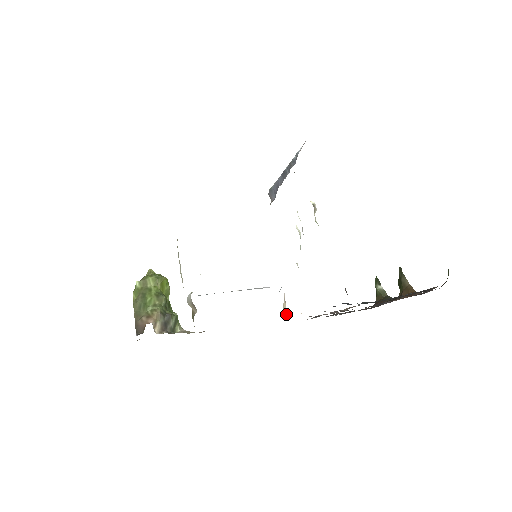
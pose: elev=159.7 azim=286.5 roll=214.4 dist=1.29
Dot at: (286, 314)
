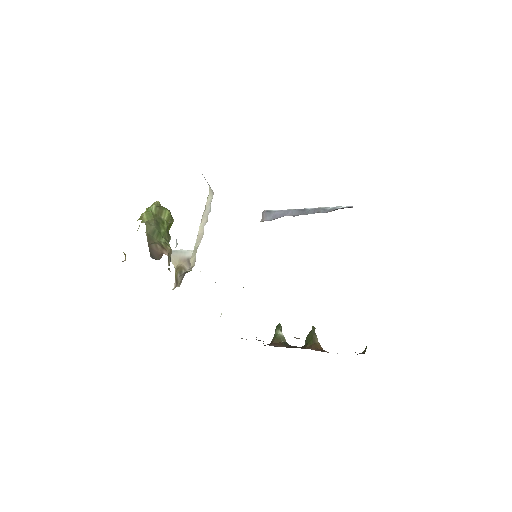
Dot at: occluded
